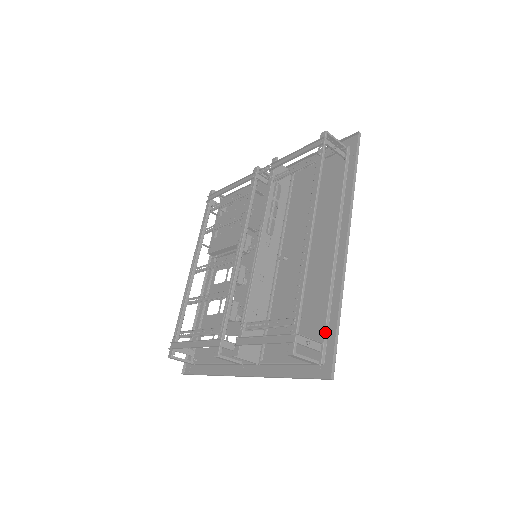
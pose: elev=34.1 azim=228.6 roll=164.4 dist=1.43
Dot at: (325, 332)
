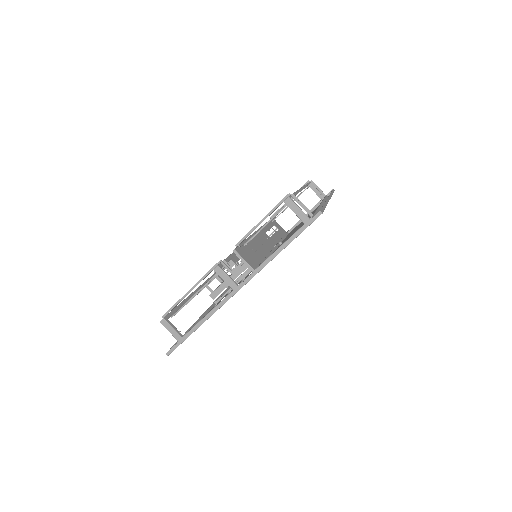
Dot at: (314, 213)
